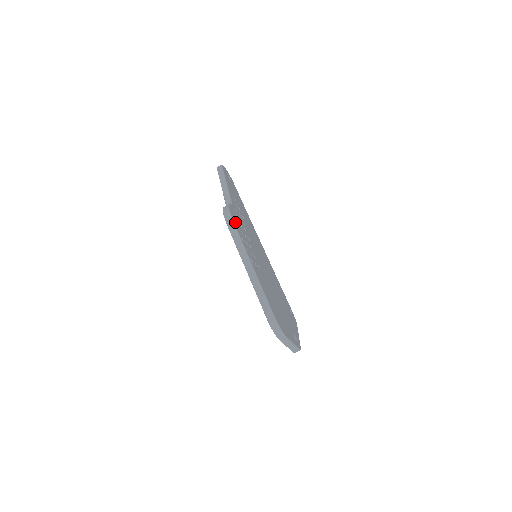
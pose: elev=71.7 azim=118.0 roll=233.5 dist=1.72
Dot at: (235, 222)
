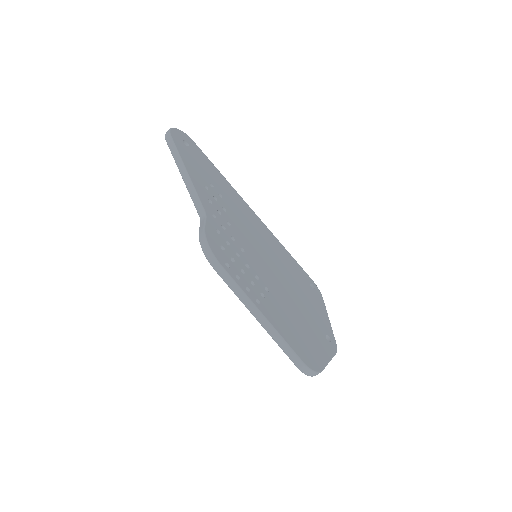
Dot at: (221, 257)
